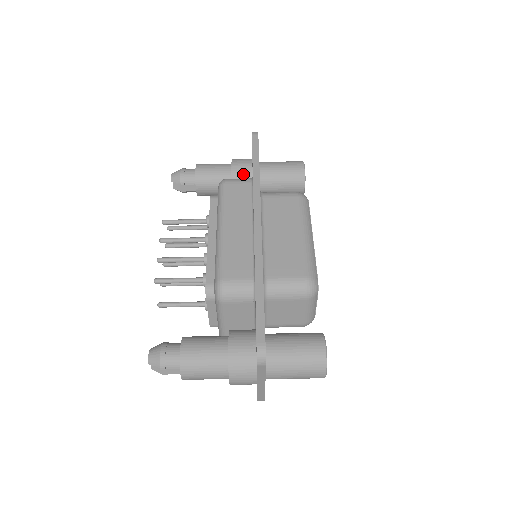
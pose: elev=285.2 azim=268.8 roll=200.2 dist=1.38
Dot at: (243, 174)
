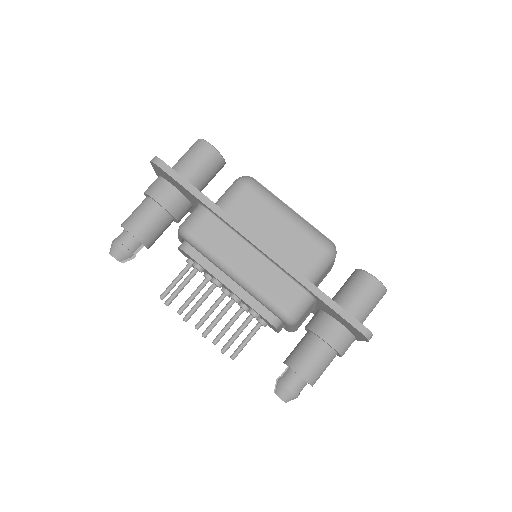
Dot at: (175, 201)
